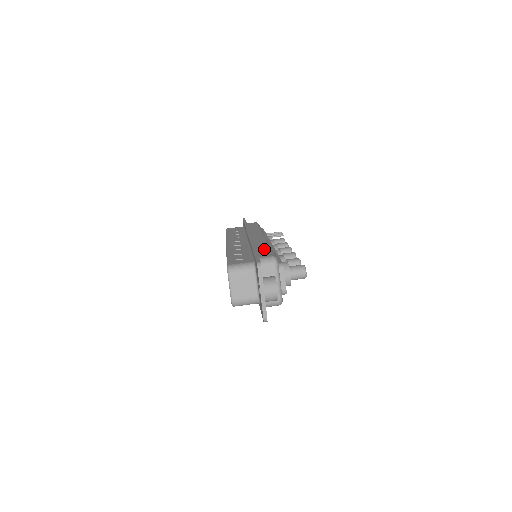
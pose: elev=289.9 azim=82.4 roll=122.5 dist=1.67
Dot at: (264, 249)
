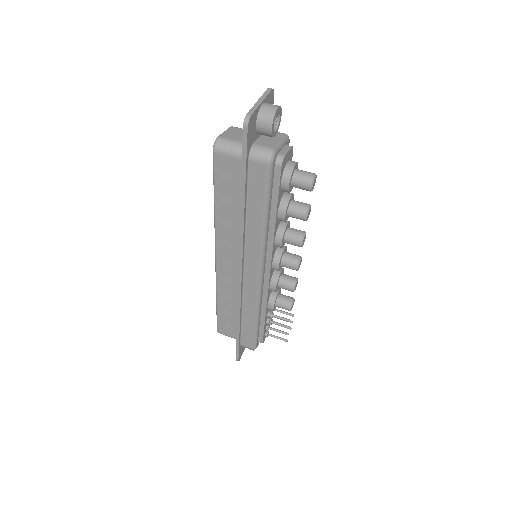
Dot at: occluded
